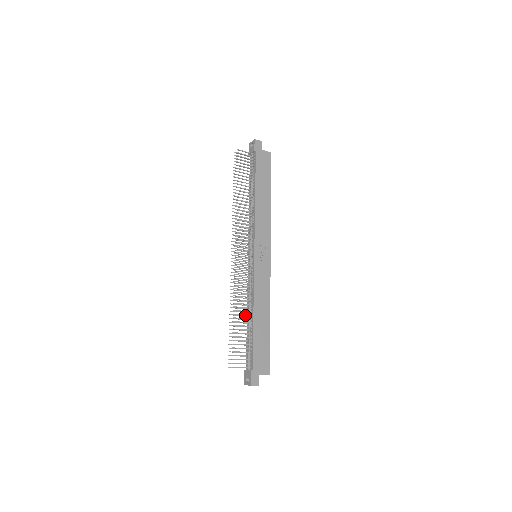
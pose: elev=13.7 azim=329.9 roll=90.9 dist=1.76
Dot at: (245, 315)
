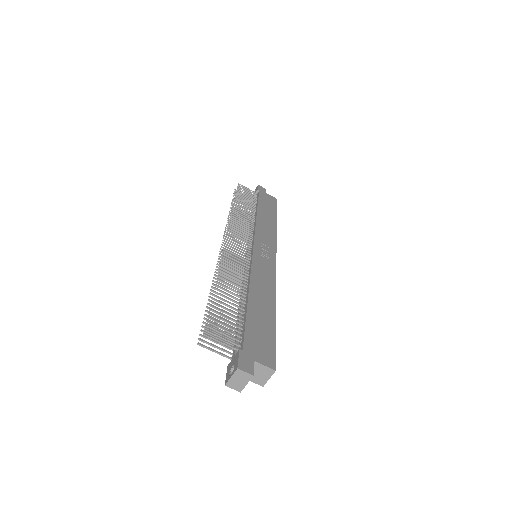
Dot at: (235, 291)
